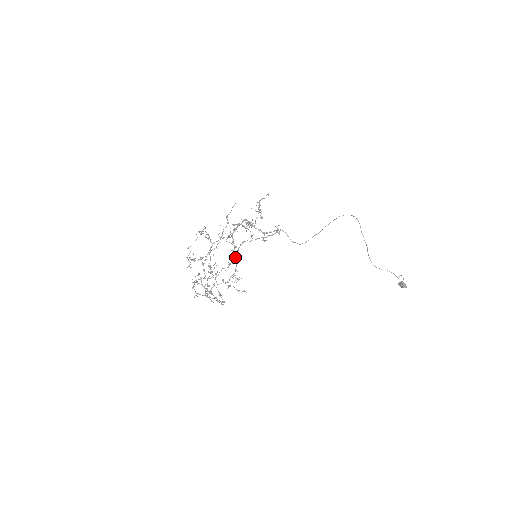
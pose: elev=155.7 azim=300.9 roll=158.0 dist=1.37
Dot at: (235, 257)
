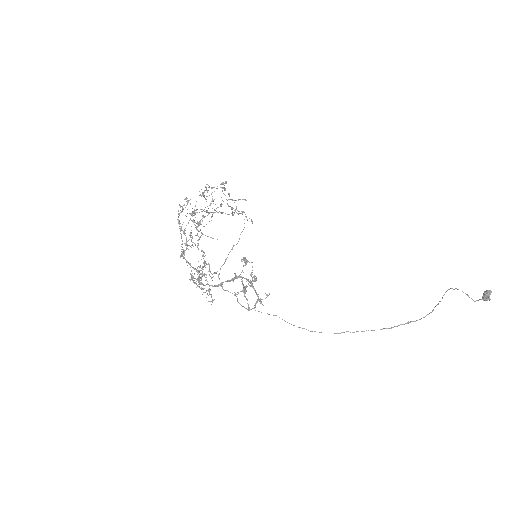
Dot at: occluded
